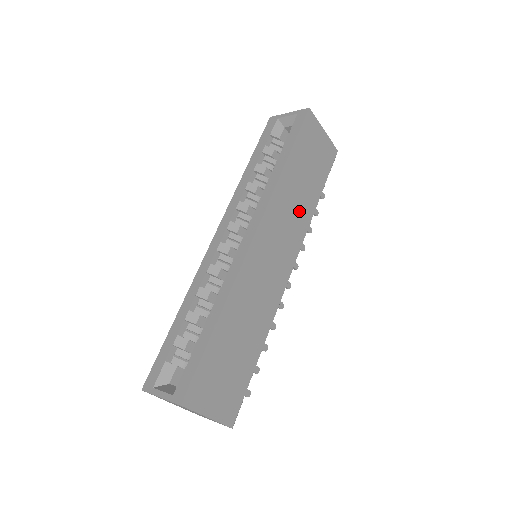
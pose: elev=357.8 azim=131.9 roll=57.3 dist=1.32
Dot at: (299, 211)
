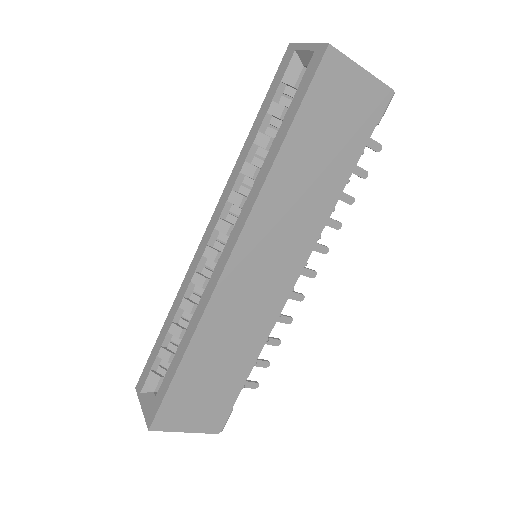
Dot at: (310, 204)
